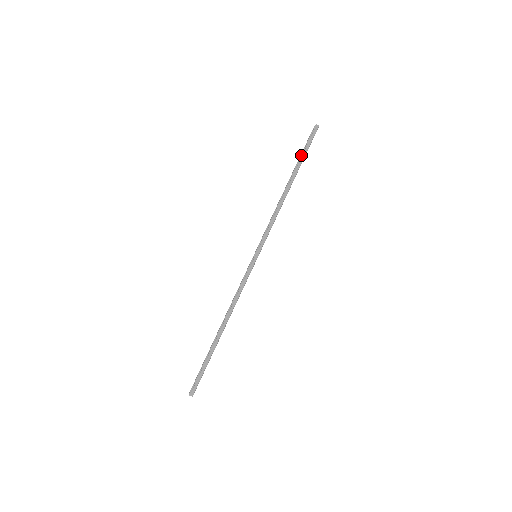
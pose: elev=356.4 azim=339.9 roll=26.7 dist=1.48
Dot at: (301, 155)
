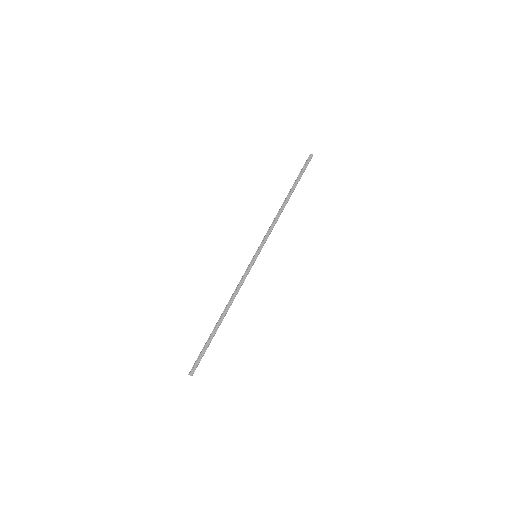
Dot at: (298, 177)
